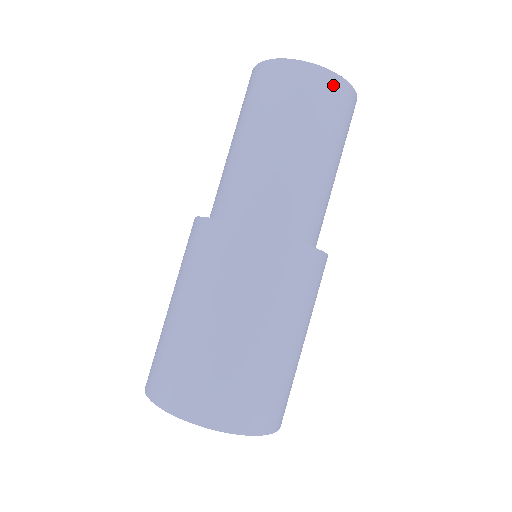
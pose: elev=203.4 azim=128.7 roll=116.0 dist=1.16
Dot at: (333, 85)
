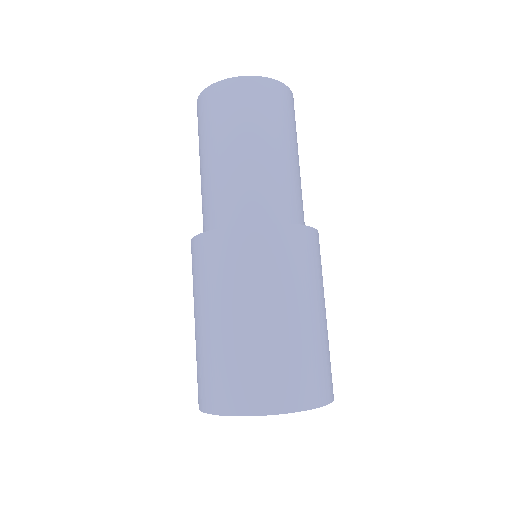
Dot at: (231, 88)
